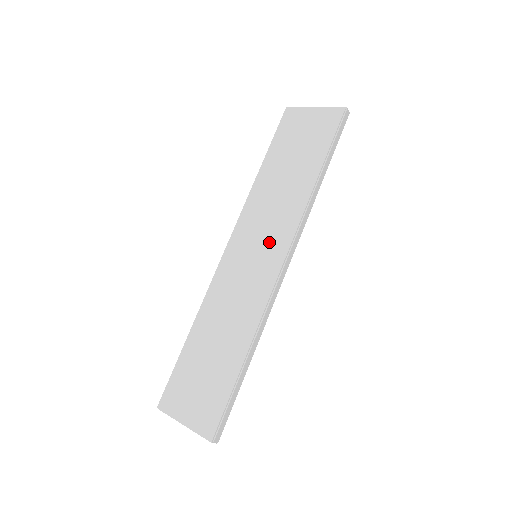
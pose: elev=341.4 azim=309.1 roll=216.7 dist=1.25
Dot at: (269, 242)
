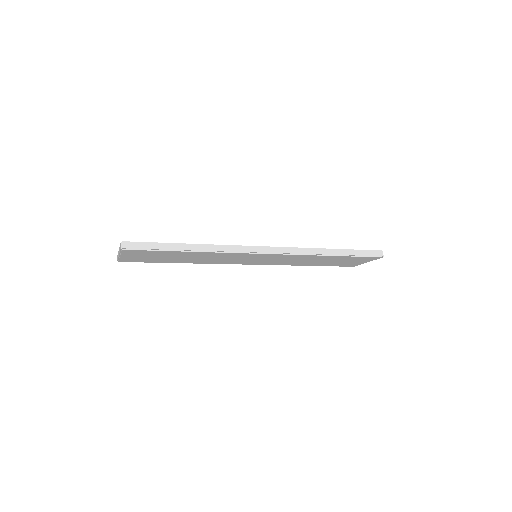
Dot at: occluded
